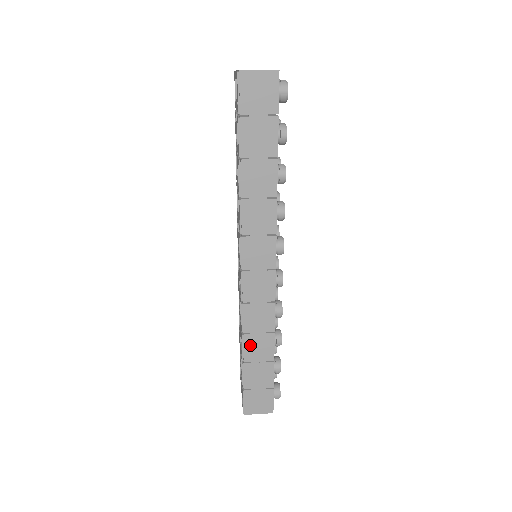
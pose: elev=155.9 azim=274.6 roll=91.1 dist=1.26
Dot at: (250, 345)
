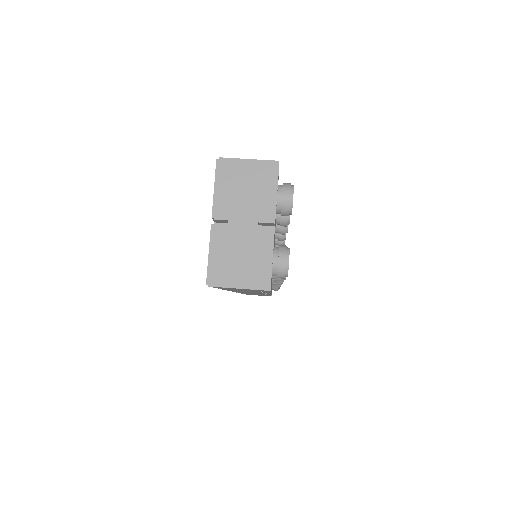
Dot at: occluded
